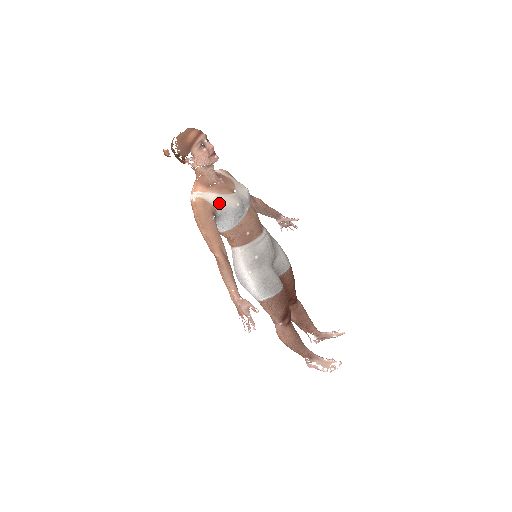
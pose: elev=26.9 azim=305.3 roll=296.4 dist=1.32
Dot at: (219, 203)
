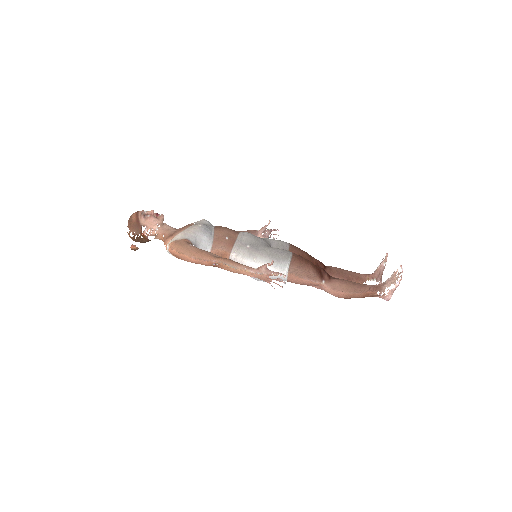
Dot at: (186, 235)
